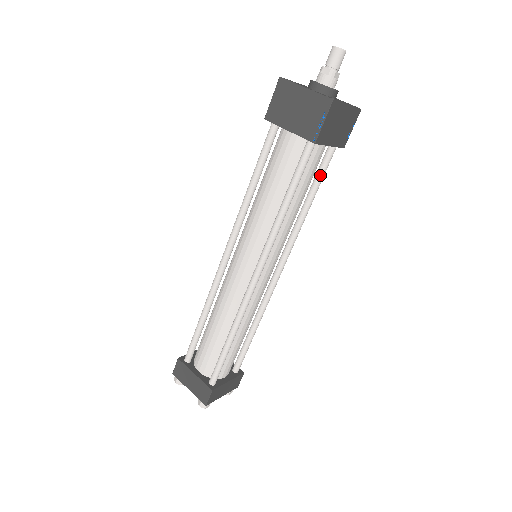
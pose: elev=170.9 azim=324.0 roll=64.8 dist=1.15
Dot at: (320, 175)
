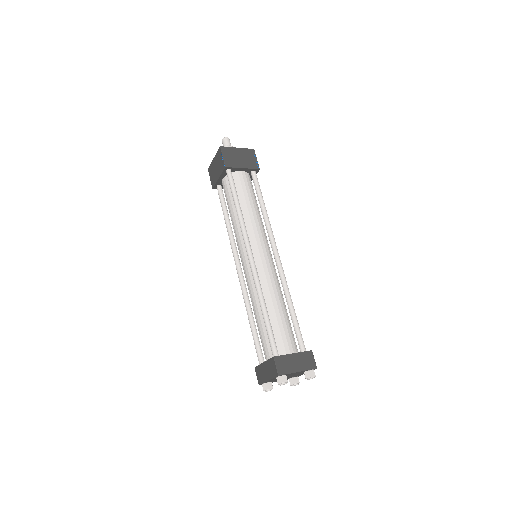
Dot at: (256, 188)
